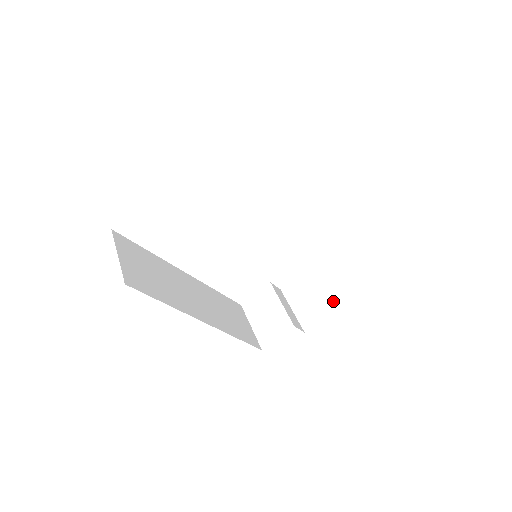
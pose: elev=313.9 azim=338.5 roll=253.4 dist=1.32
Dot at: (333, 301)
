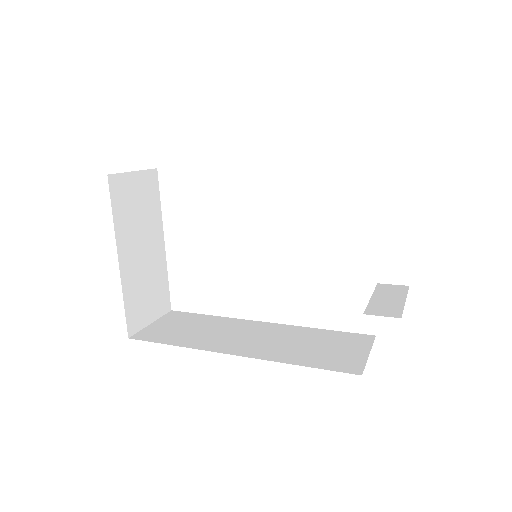
Dot at: occluded
